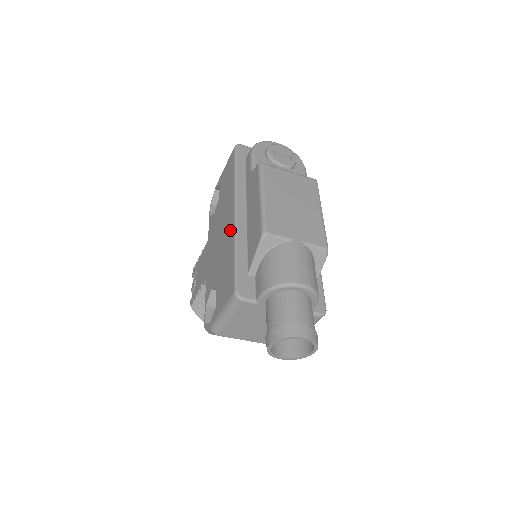
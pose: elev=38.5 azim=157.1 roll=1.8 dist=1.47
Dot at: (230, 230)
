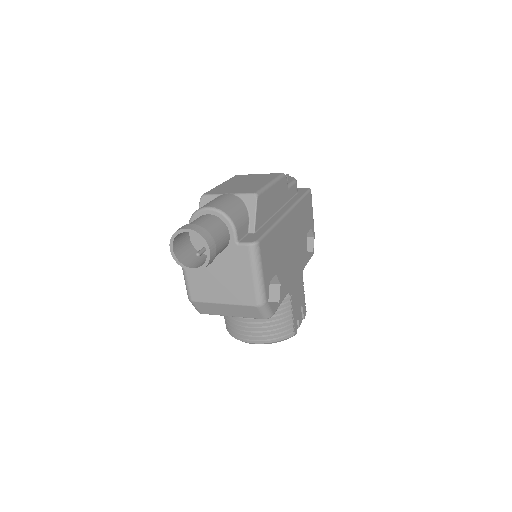
Dot at: occluded
